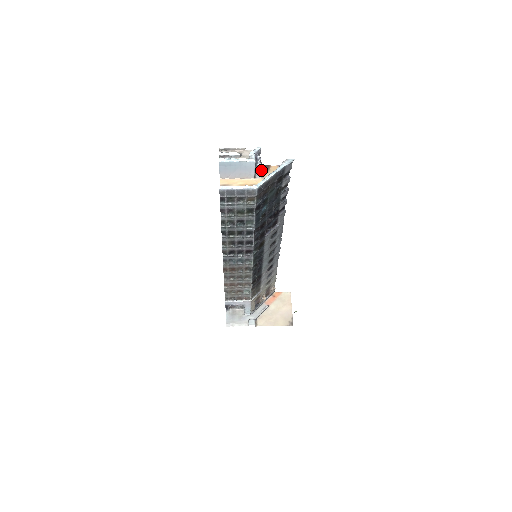
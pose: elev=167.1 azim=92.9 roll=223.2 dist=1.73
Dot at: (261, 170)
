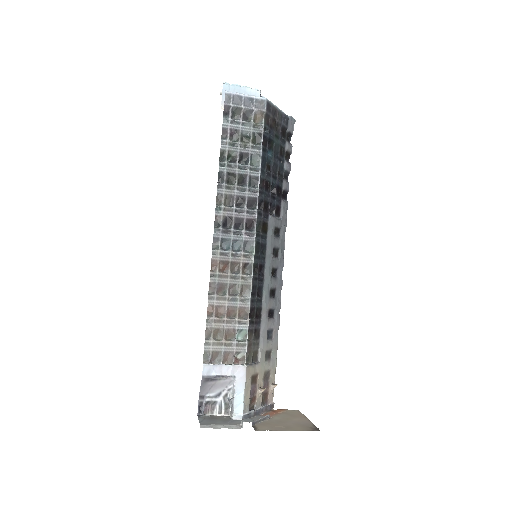
Dot at: occluded
